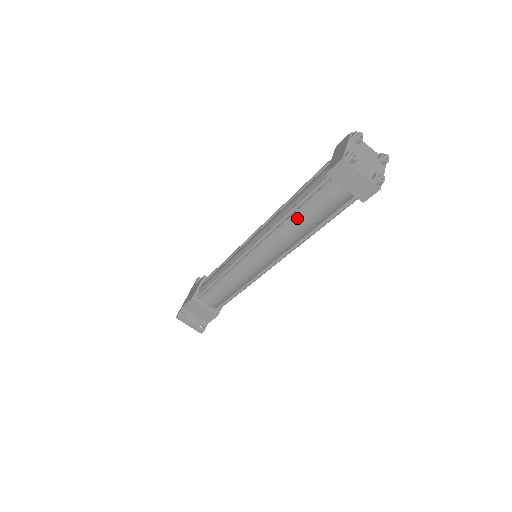
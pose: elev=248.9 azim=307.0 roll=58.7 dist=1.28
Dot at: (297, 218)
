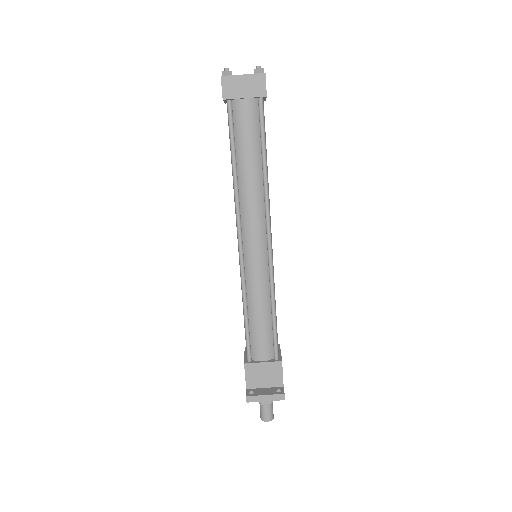
Dot at: (242, 165)
